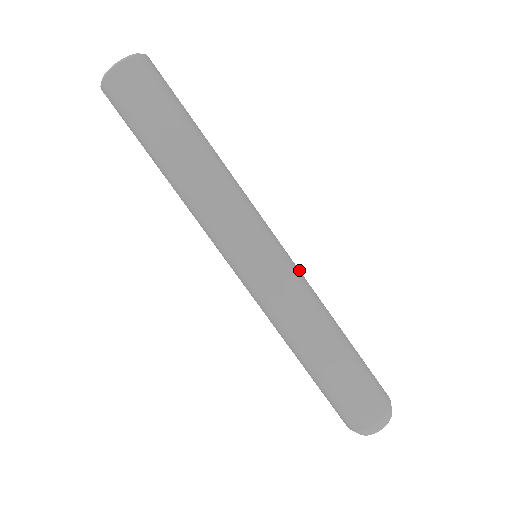
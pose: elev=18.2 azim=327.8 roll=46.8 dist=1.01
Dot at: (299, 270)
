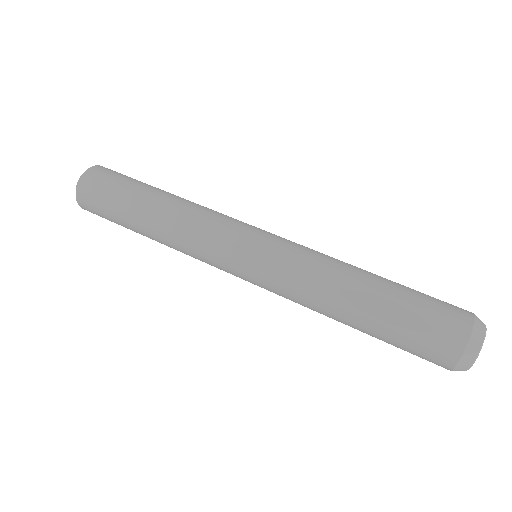
Dot at: occluded
